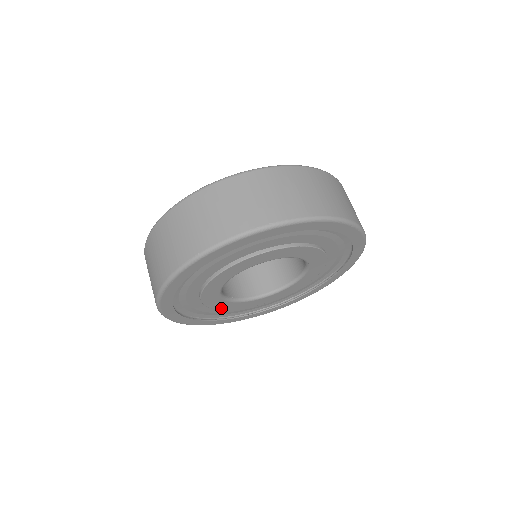
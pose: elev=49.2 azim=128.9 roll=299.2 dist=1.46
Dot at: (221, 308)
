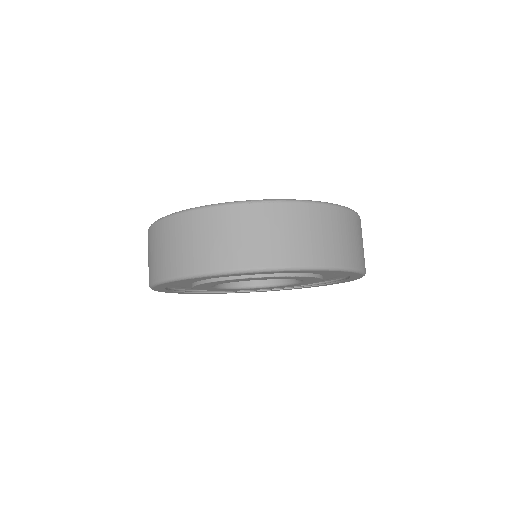
Dot at: (198, 288)
